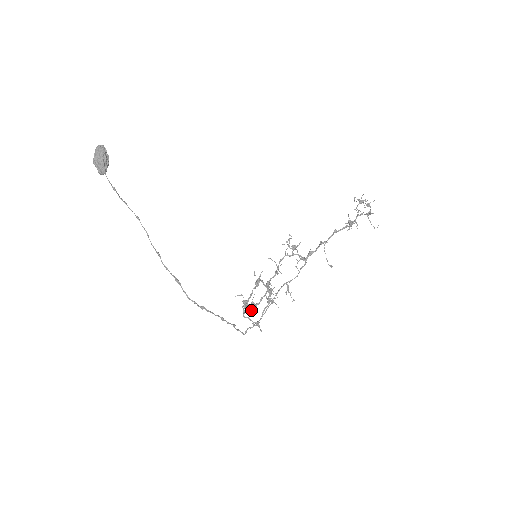
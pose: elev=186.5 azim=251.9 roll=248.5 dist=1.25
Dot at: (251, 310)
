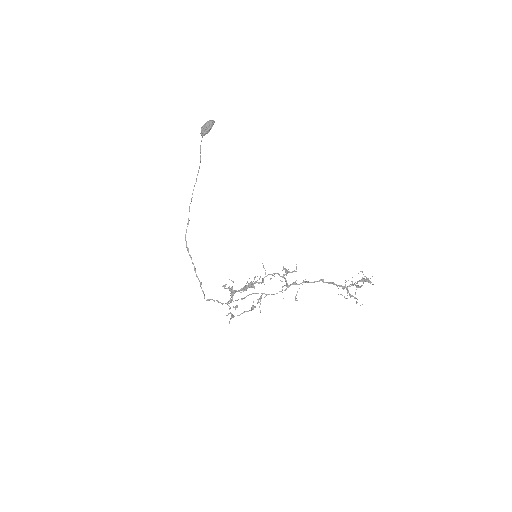
Dot at: (237, 305)
